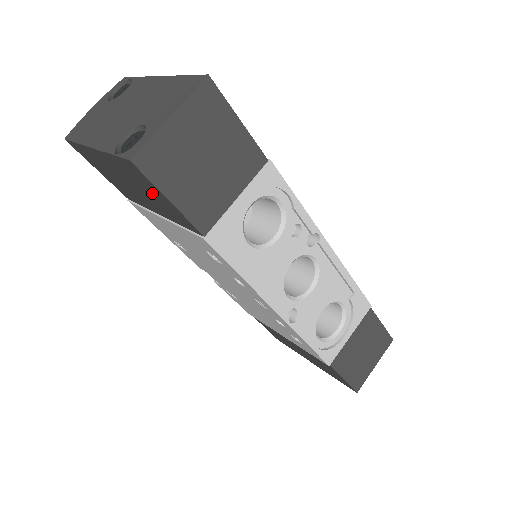
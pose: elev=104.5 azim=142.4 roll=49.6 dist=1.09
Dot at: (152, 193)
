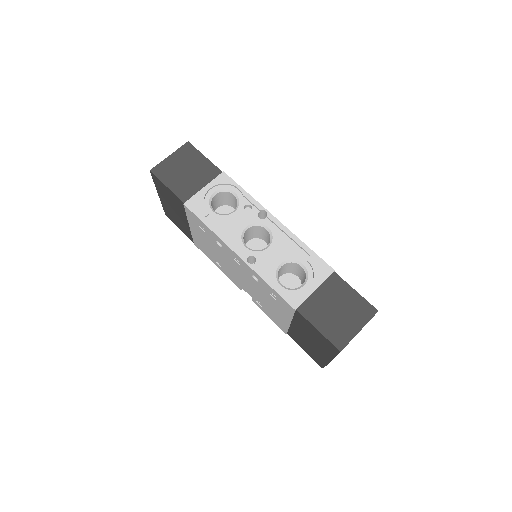
Dot at: (169, 195)
